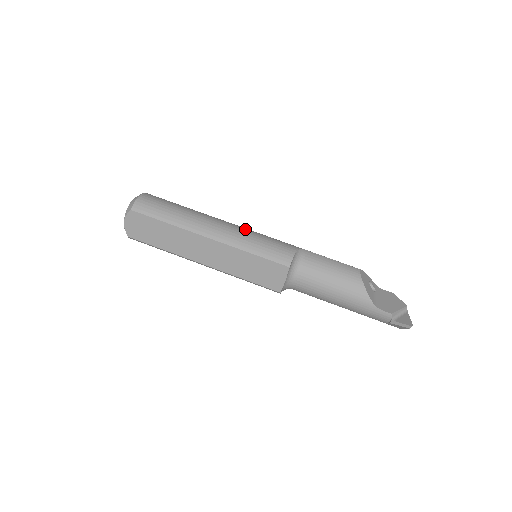
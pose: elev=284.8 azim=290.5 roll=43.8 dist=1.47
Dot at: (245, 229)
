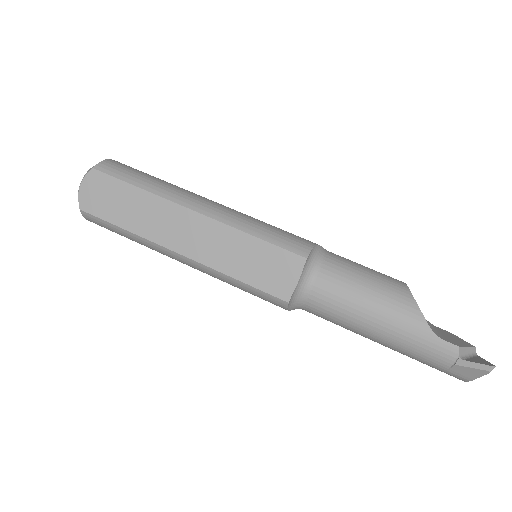
Dot at: occluded
